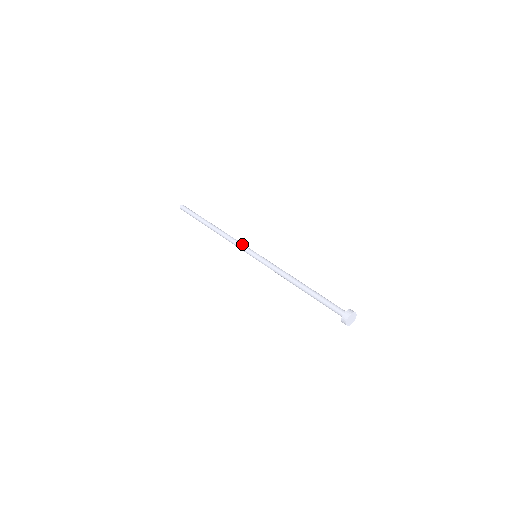
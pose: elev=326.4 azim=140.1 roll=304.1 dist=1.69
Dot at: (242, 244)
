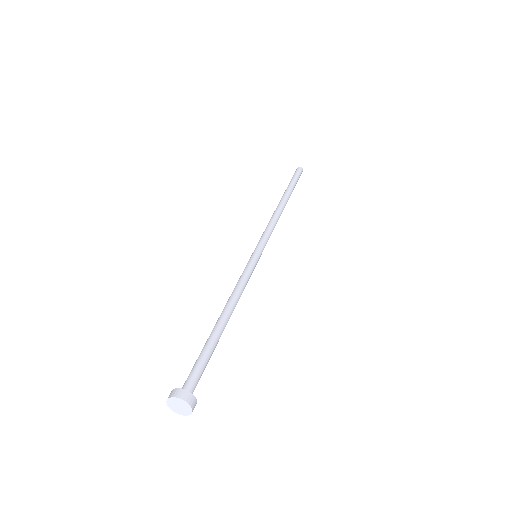
Dot at: (264, 234)
